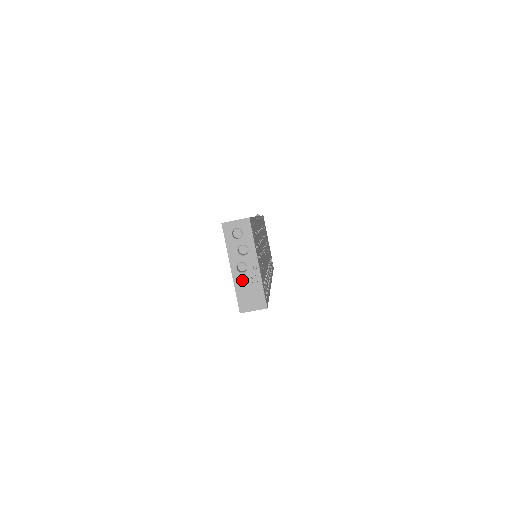
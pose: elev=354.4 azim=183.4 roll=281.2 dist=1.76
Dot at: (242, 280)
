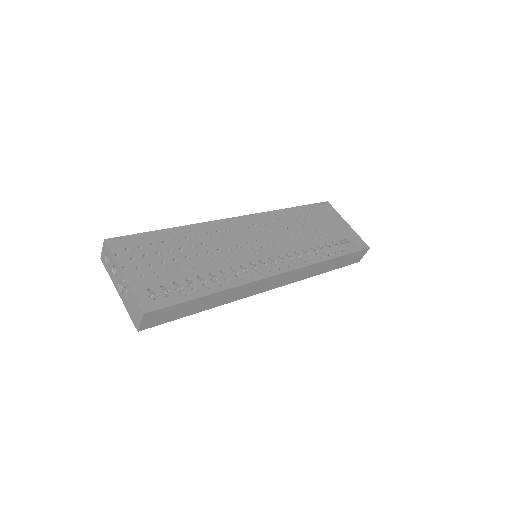
Dot at: (125, 299)
